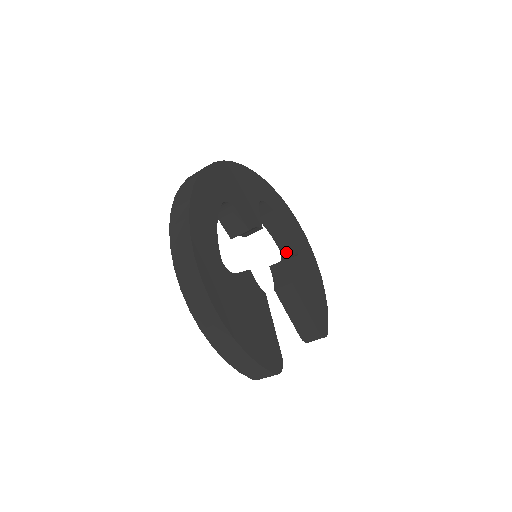
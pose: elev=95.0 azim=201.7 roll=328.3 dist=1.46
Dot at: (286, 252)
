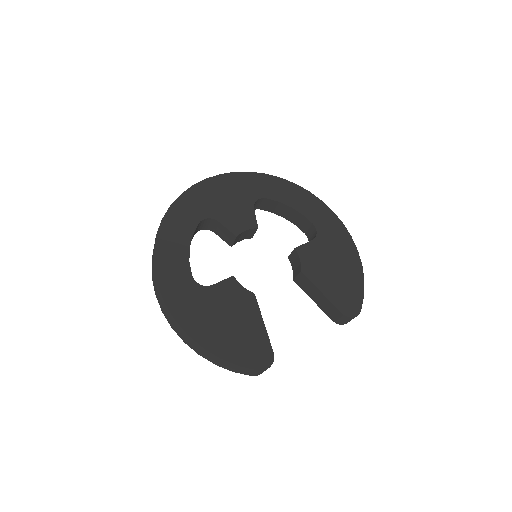
Dot at: (310, 236)
